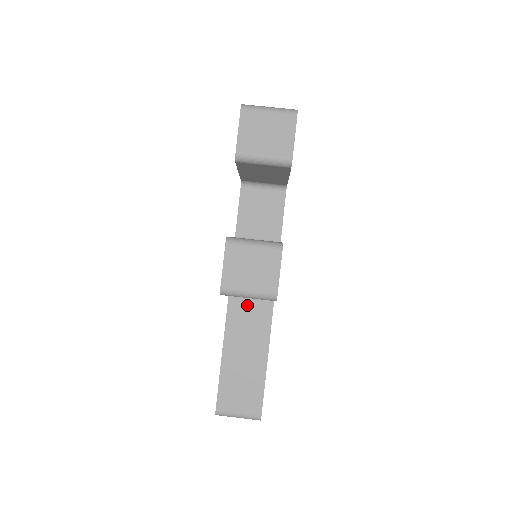
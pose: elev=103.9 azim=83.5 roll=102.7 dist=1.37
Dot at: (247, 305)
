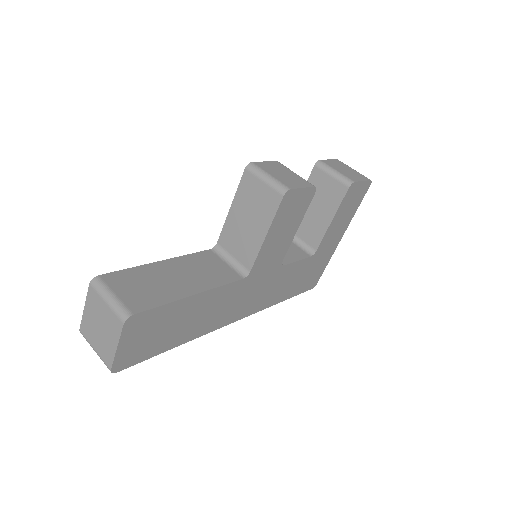
Dot at: (218, 263)
